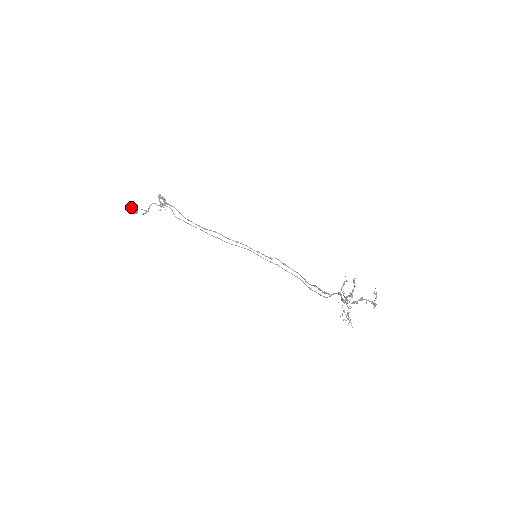
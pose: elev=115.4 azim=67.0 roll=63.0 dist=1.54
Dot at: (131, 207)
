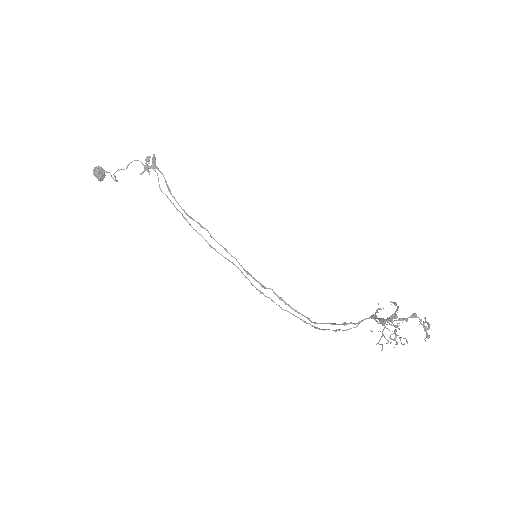
Dot at: (99, 168)
